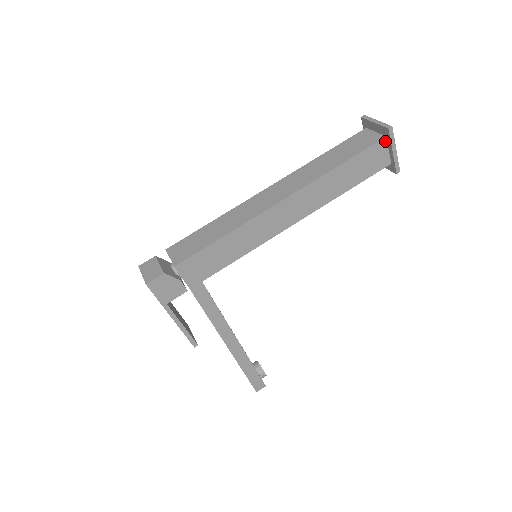
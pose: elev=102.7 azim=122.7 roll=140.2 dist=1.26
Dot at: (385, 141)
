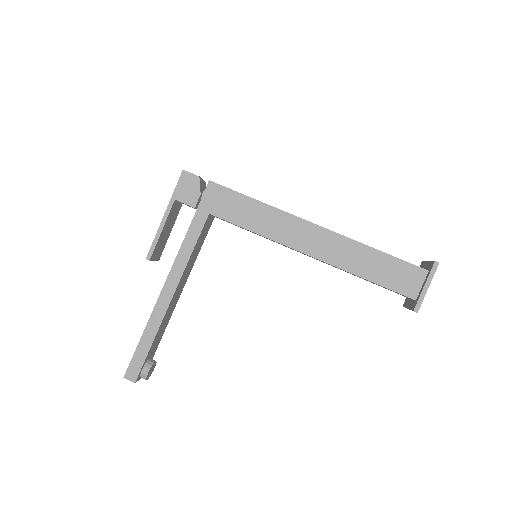
Dot at: (425, 274)
